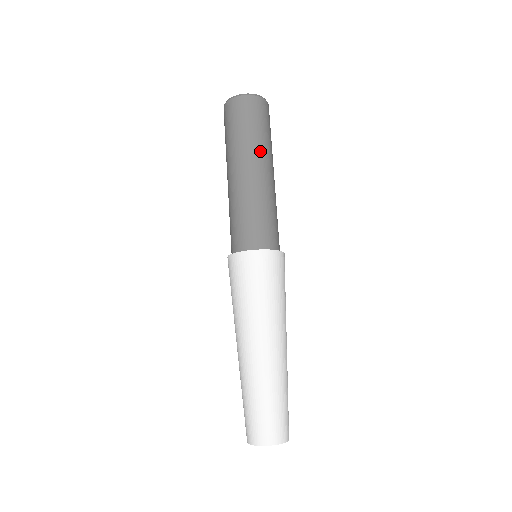
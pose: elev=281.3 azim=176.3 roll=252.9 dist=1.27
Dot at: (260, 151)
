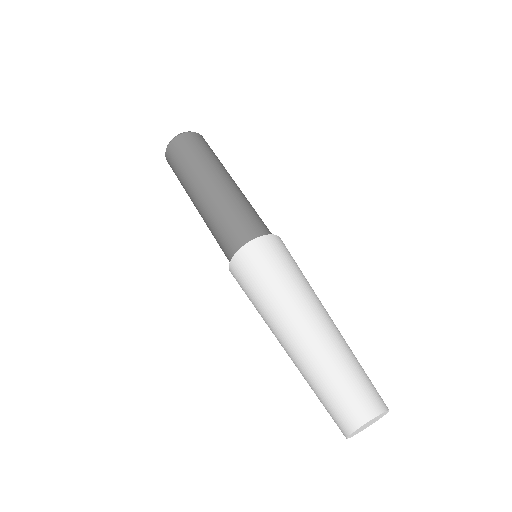
Dot at: occluded
